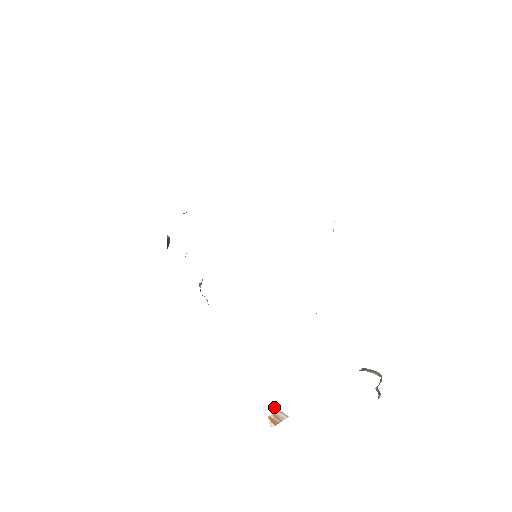
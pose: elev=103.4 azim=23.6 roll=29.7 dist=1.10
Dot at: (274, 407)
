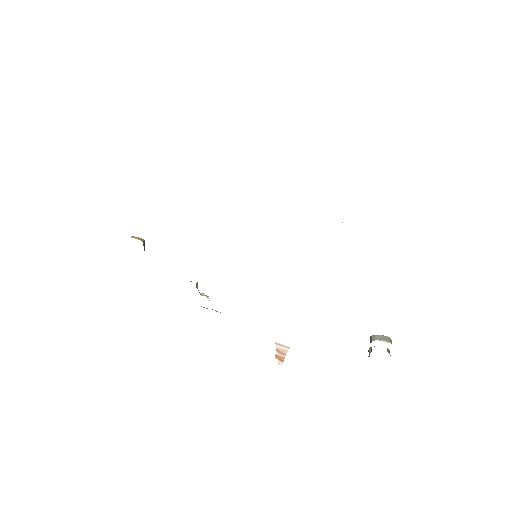
Dot at: (275, 343)
